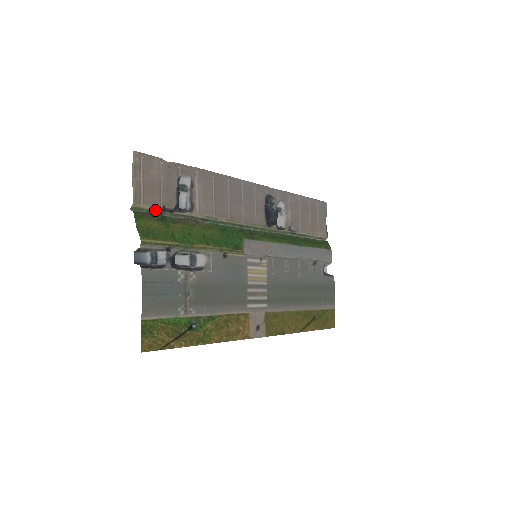
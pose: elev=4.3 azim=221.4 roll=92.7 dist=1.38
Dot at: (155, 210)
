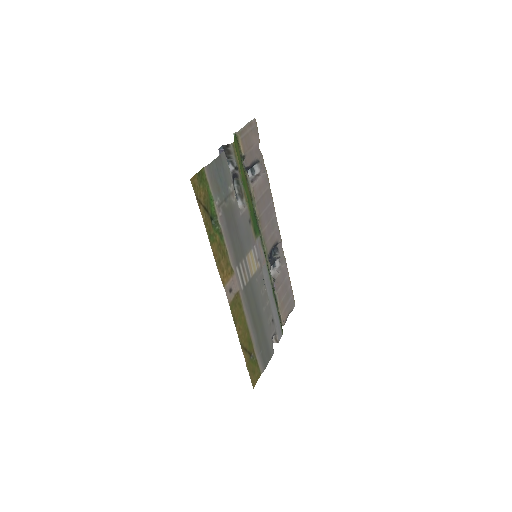
Dot at: (241, 151)
